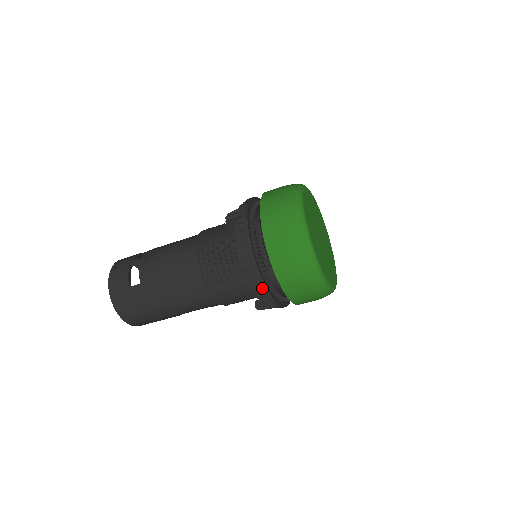
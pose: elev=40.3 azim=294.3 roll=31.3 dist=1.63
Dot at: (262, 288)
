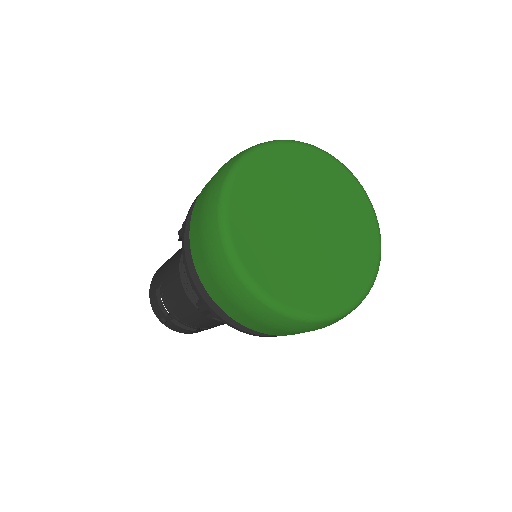
Dot at: occluded
